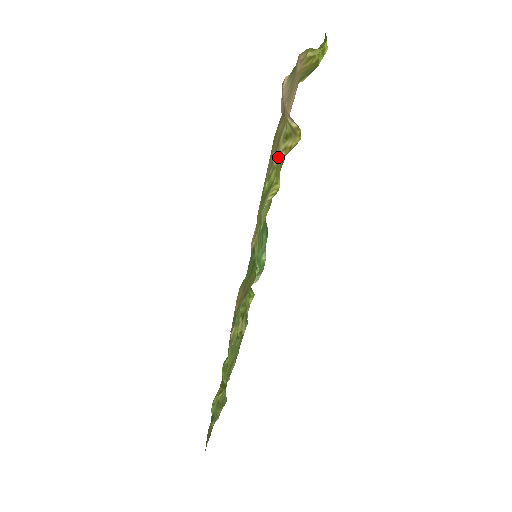
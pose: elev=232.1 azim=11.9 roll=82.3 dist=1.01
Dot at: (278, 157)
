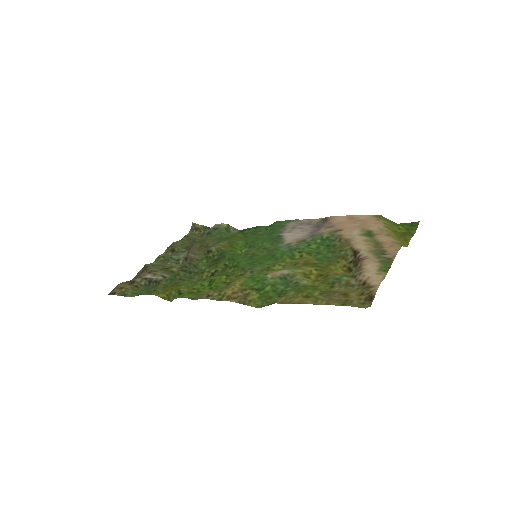
Dot at: (334, 291)
